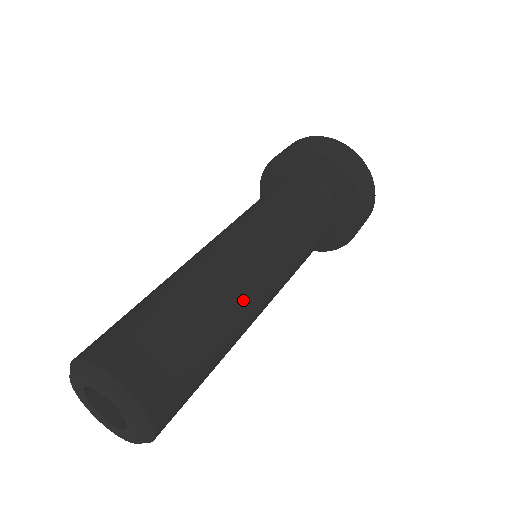
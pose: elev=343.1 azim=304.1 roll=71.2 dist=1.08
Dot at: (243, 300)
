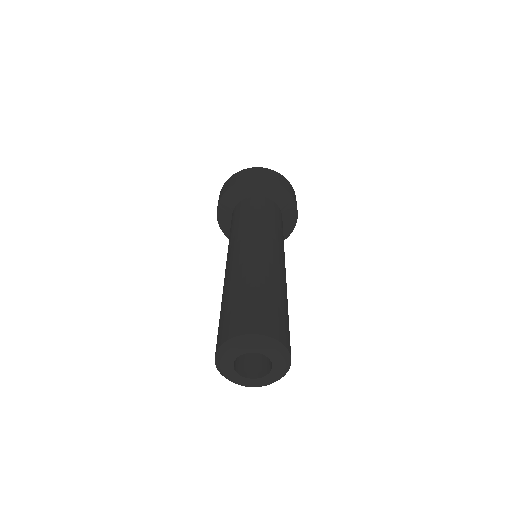
Dot at: (285, 281)
